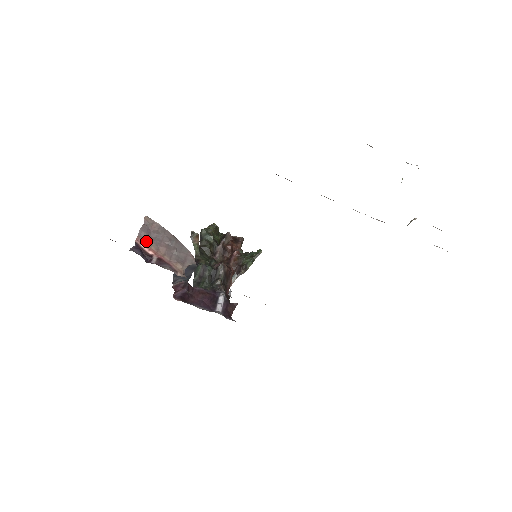
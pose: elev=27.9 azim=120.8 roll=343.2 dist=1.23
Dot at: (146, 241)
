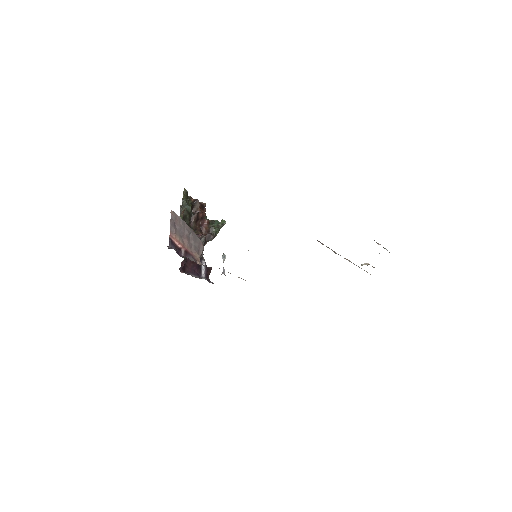
Dot at: (176, 236)
